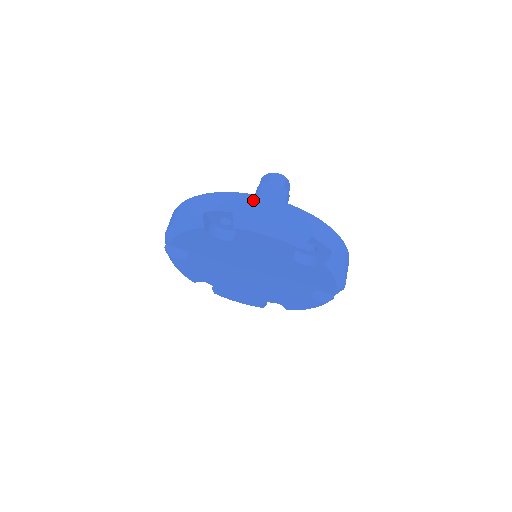
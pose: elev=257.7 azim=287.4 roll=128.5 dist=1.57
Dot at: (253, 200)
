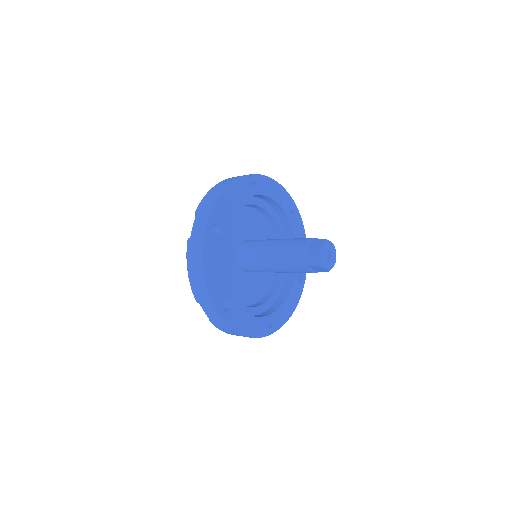
Dot at: (228, 329)
